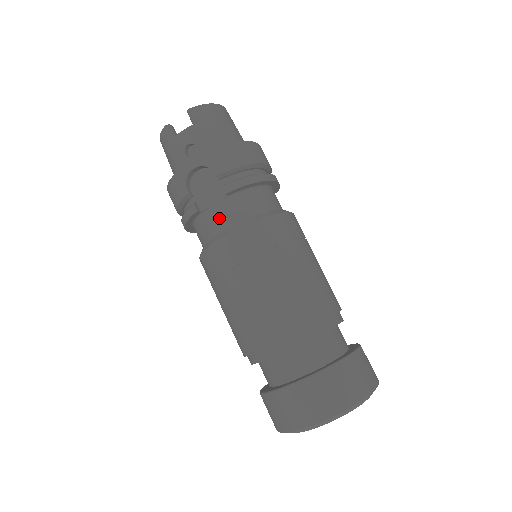
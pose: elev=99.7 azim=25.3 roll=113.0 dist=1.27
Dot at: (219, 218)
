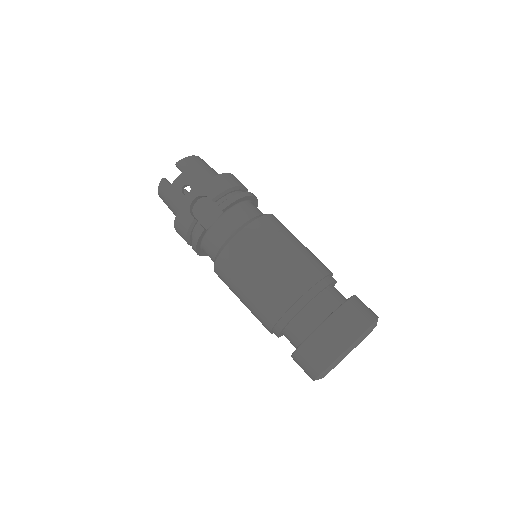
Dot at: (222, 230)
